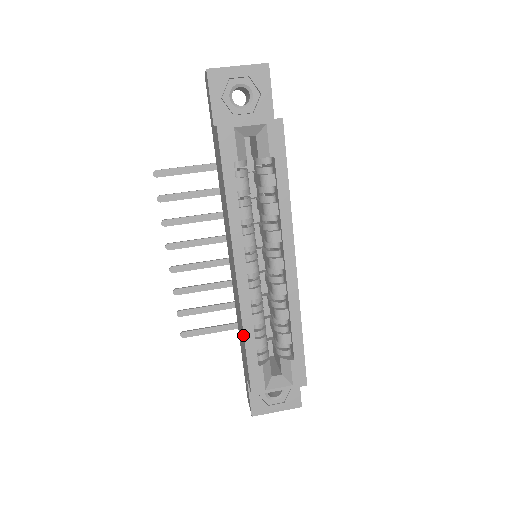
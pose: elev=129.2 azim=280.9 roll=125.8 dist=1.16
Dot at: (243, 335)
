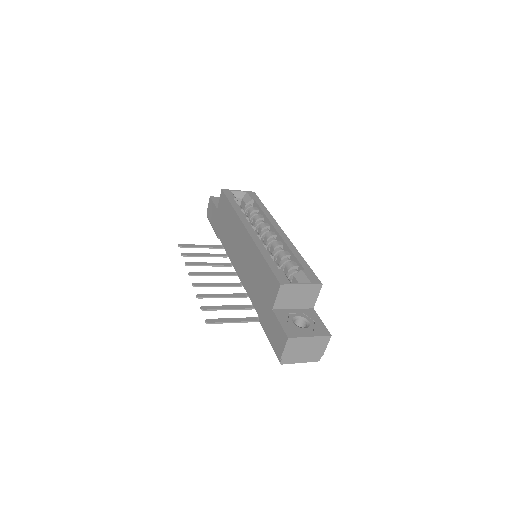
Dot at: (261, 256)
